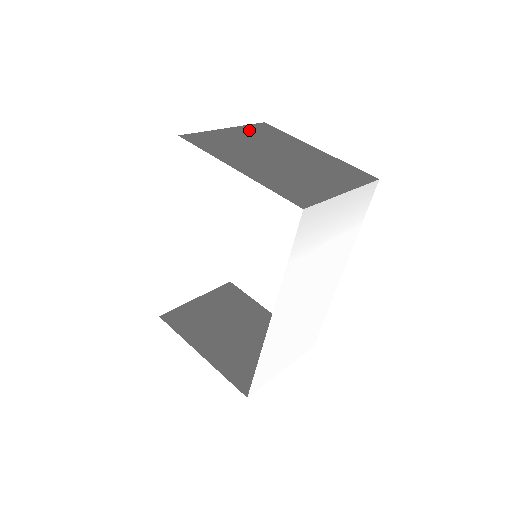
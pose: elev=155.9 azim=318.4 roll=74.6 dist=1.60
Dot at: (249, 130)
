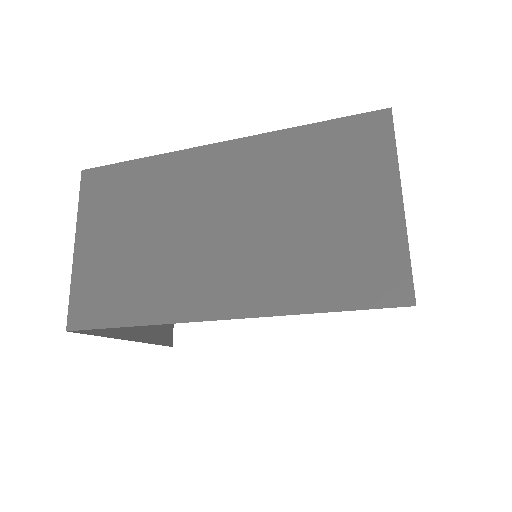
Dot at: occluded
